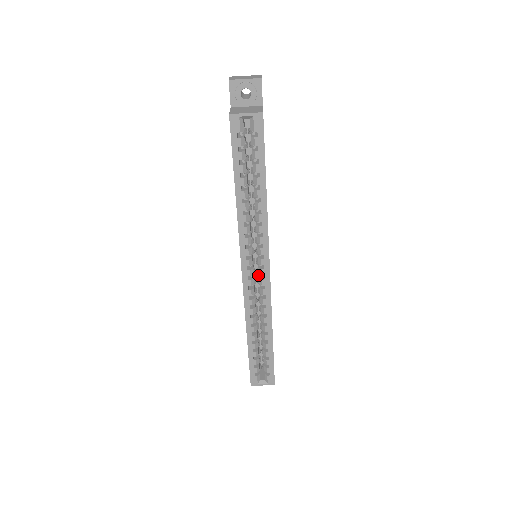
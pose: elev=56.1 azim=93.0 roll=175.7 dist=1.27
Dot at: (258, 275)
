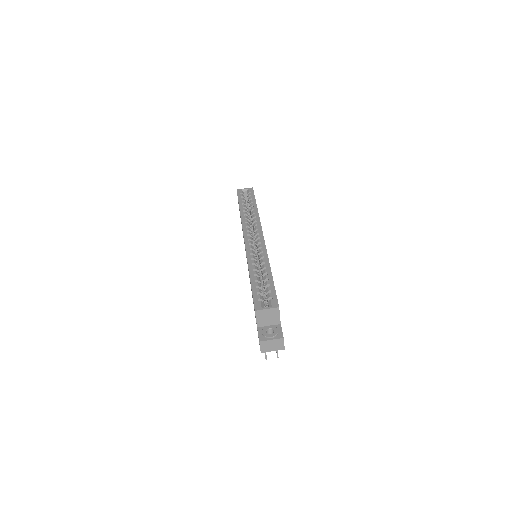
Dot at: occluded
